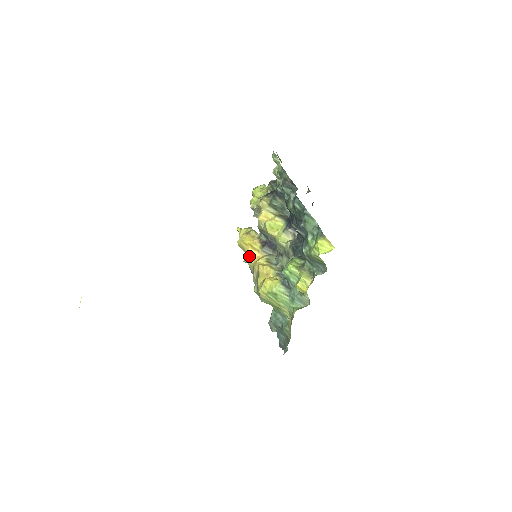
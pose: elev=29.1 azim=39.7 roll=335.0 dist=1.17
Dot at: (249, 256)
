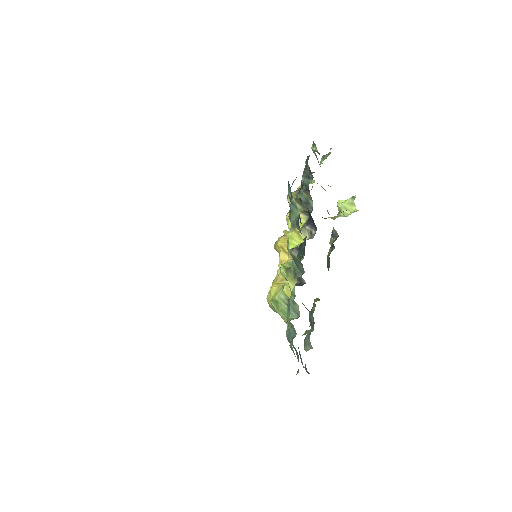
Dot at: (280, 260)
